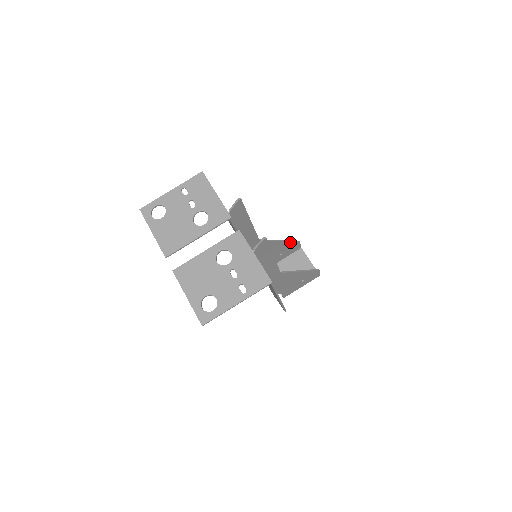
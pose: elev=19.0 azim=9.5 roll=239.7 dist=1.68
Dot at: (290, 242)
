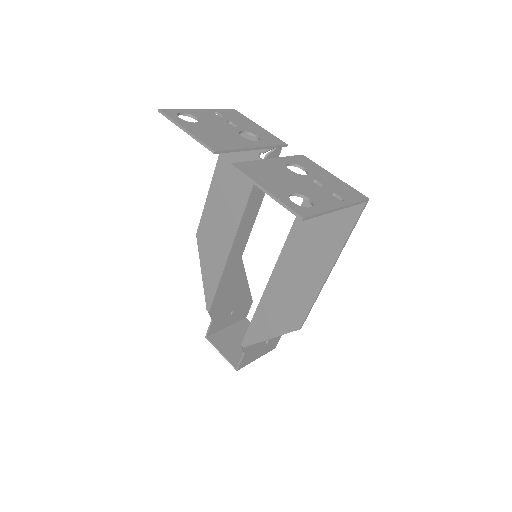
Dot at: (248, 294)
